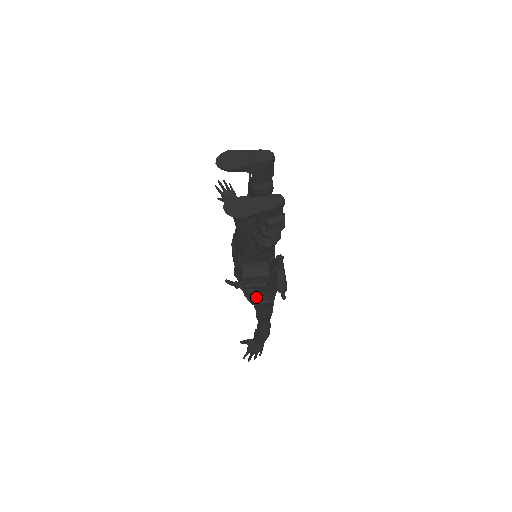
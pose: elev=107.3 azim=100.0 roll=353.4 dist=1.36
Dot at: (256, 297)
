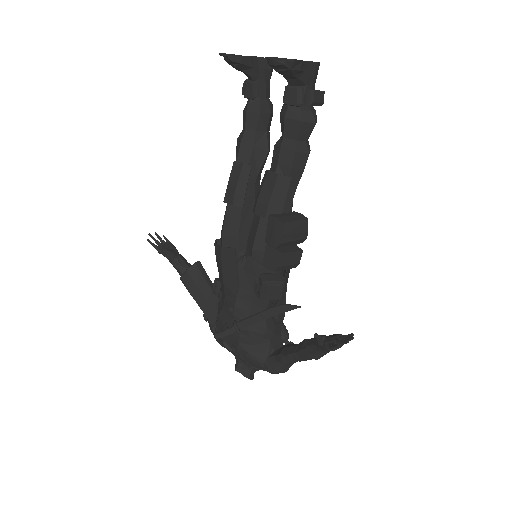
Dot at: (266, 341)
